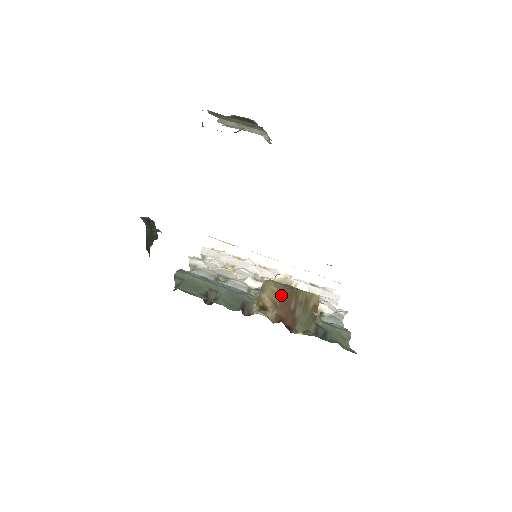
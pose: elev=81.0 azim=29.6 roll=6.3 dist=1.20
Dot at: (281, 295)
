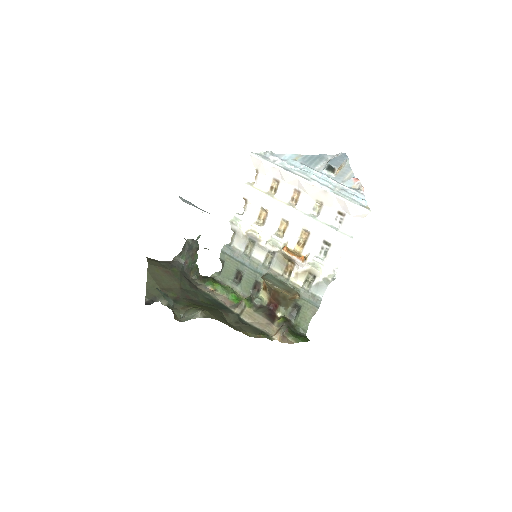
Dot at: (270, 290)
